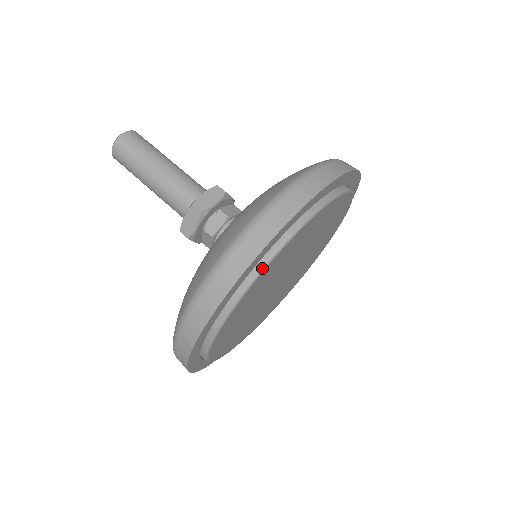
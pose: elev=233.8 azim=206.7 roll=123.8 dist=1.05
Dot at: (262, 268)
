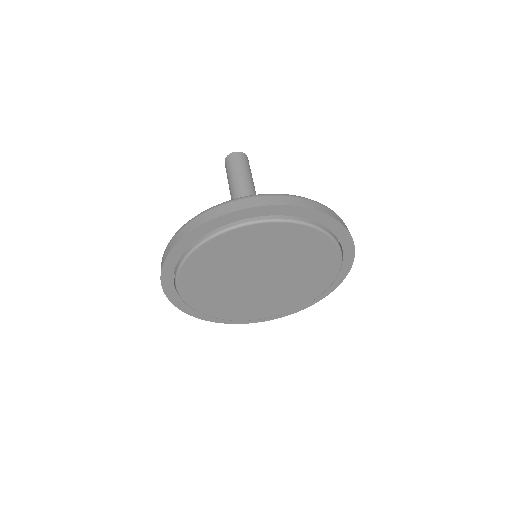
Dot at: (176, 277)
